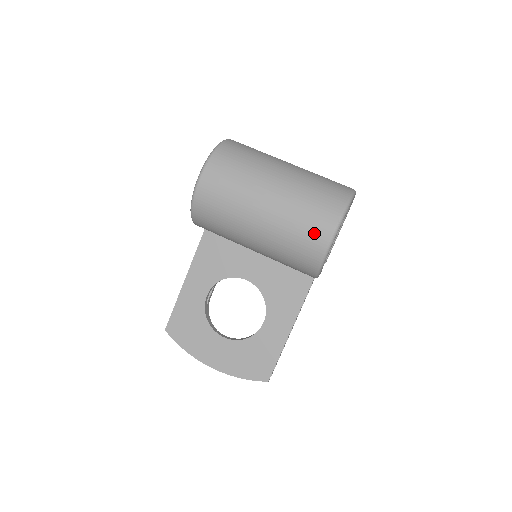
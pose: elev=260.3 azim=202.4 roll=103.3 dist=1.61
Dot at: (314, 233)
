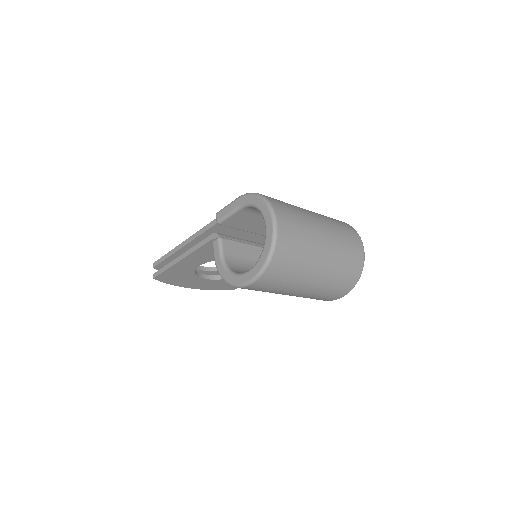
Dot at: (327, 299)
